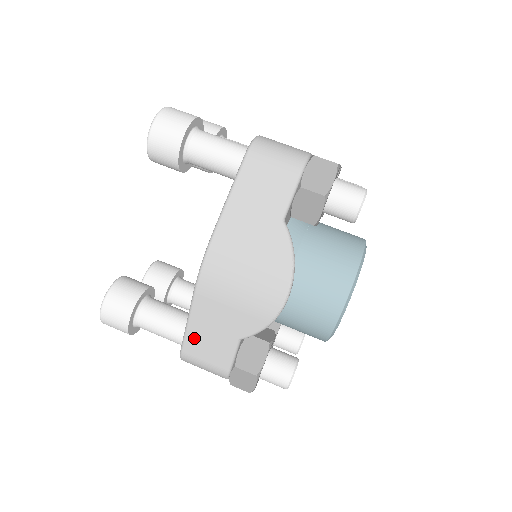
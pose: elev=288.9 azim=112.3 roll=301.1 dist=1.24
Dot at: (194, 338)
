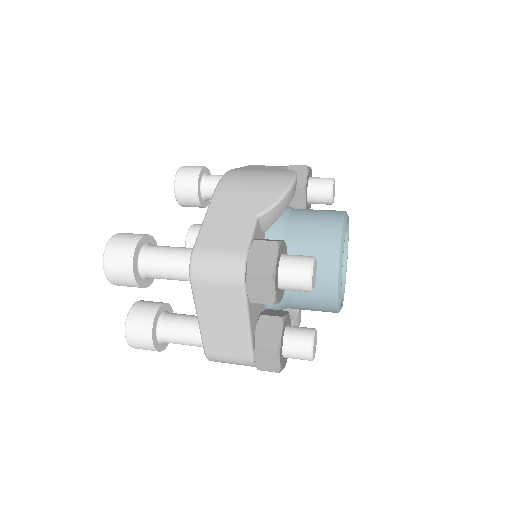
Dot at: (210, 229)
